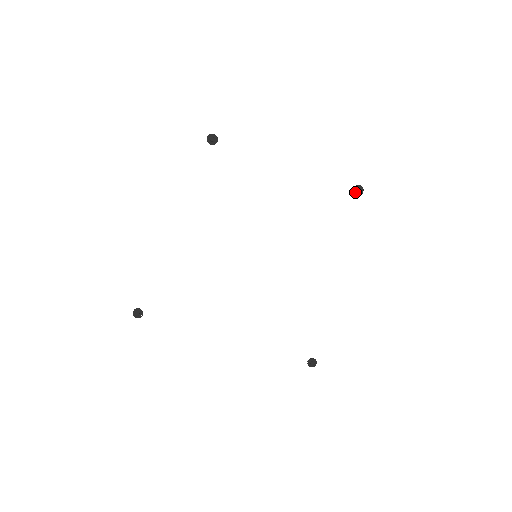
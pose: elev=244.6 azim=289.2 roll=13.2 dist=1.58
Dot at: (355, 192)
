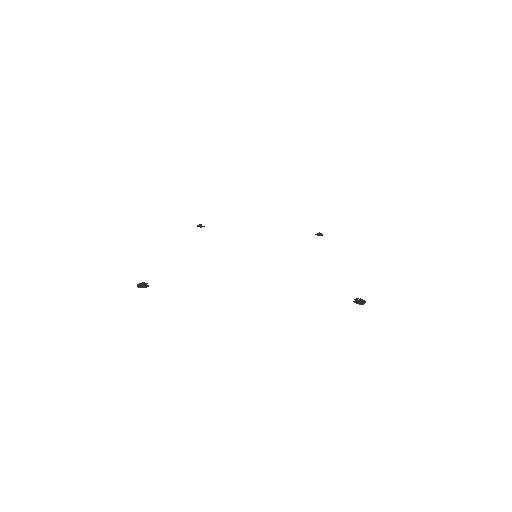
Dot at: (317, 234)
